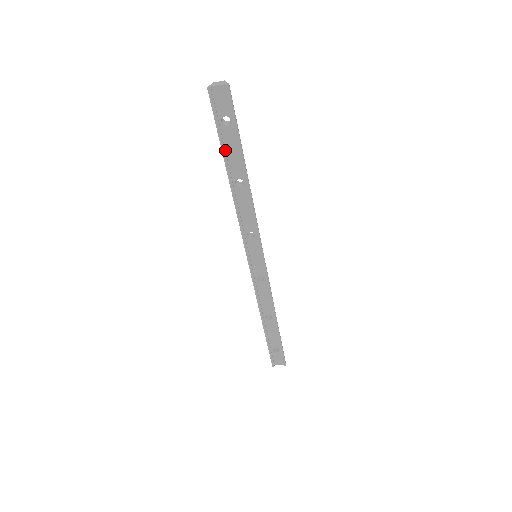
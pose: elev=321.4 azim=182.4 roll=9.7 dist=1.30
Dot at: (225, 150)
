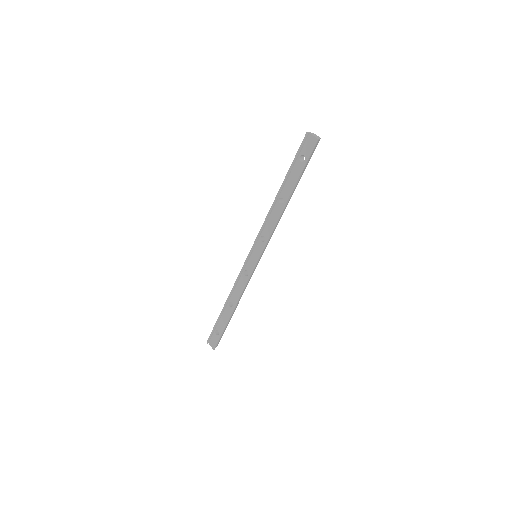
Dot at: (289, 174)
